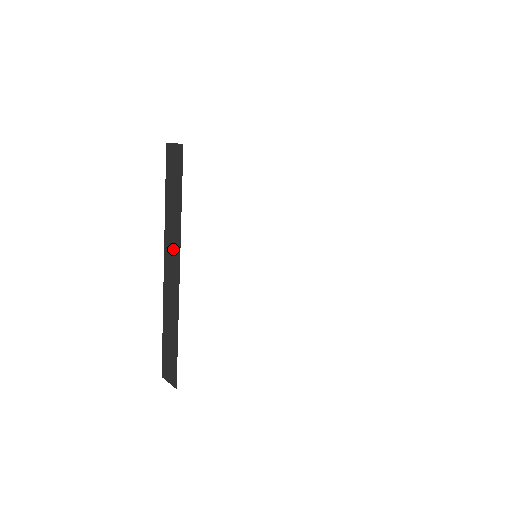
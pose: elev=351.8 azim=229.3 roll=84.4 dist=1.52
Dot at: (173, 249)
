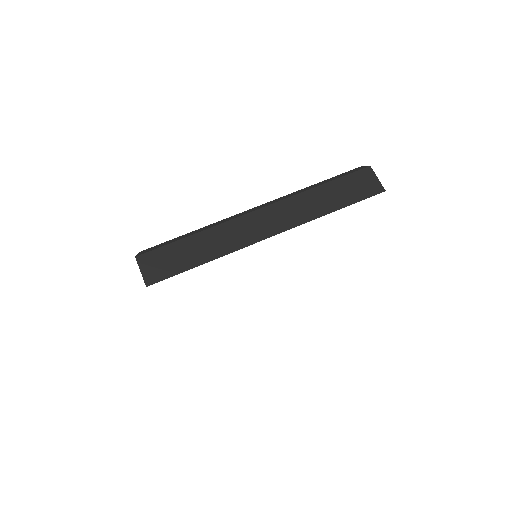
Dot at: occluded
